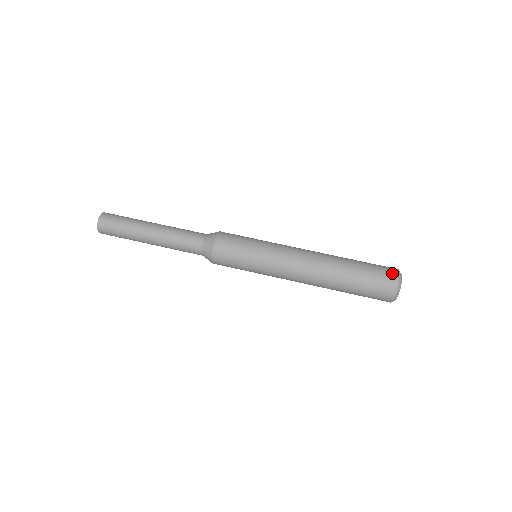
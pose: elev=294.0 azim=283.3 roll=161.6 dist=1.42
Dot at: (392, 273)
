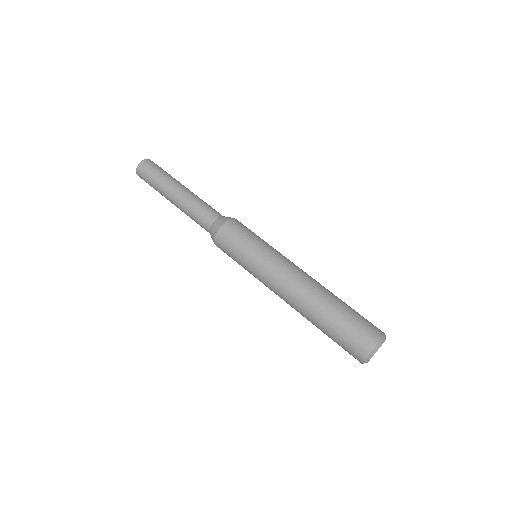
Dot at: occluded
